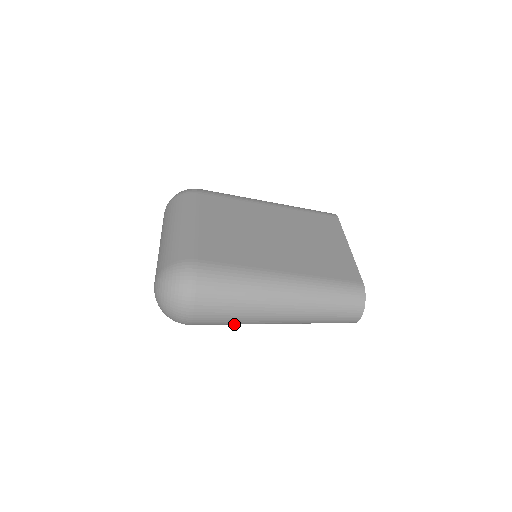
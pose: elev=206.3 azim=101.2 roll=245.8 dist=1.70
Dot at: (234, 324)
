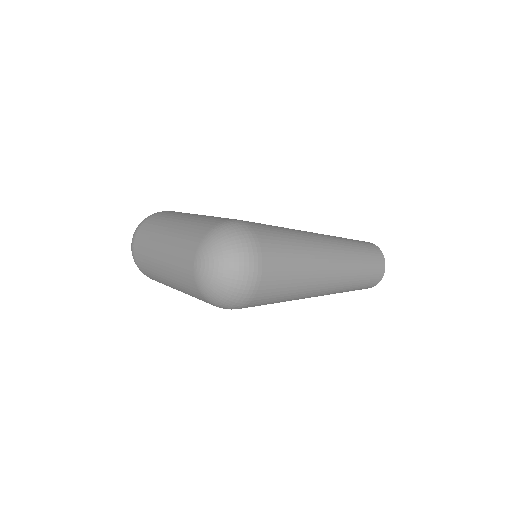
Dot at: (290, 295)
